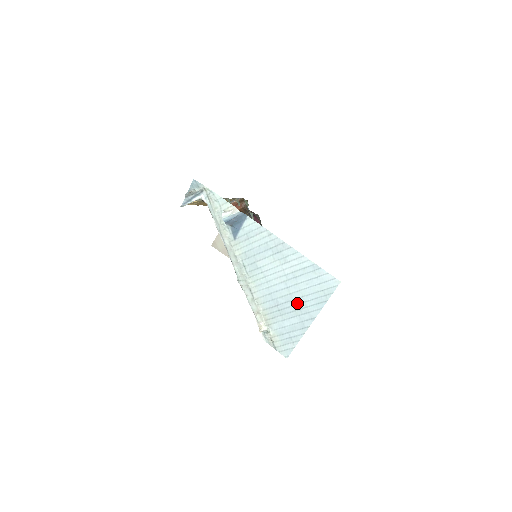
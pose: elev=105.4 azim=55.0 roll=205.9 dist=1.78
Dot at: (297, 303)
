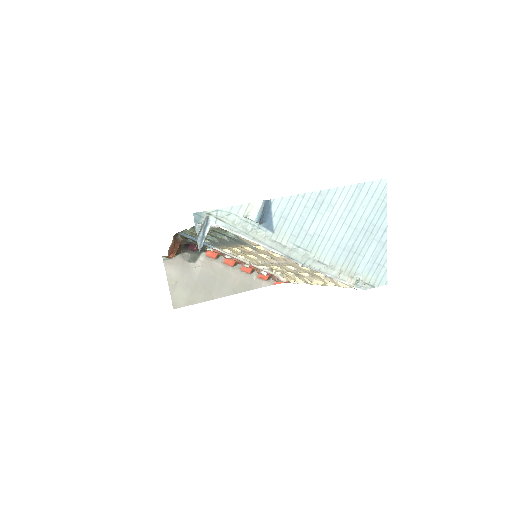
Dot at: (365, 231)
